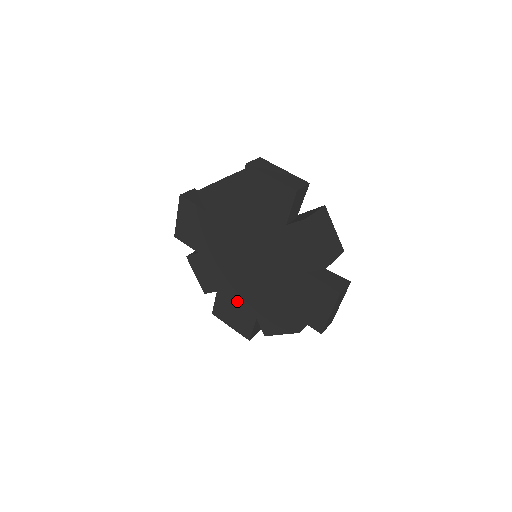
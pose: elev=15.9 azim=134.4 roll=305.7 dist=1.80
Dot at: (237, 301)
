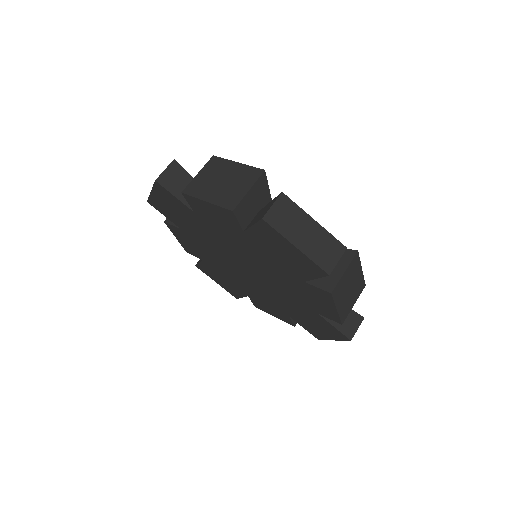
Dot at: (227, 278)
